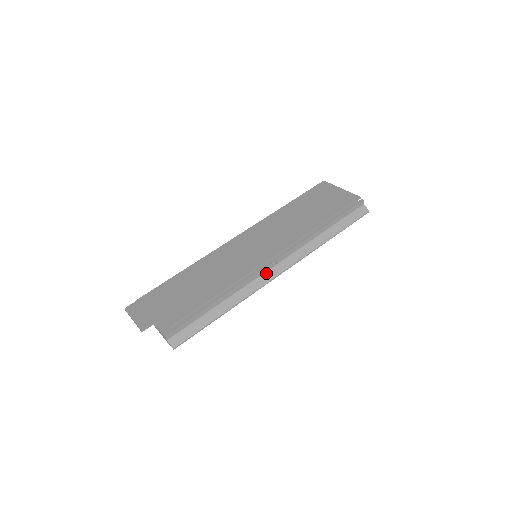
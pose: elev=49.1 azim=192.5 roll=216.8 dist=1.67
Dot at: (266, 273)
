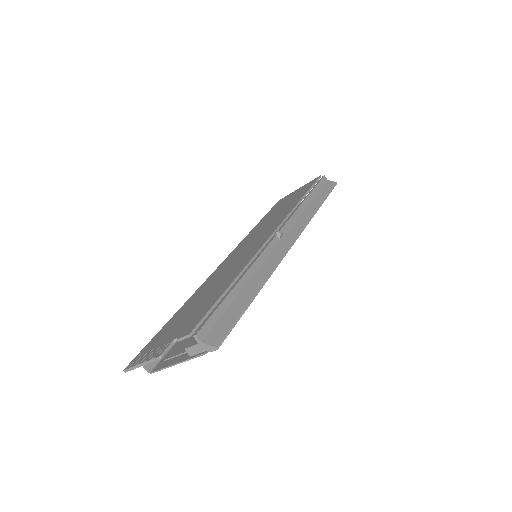
Dot at: (277, 247)
